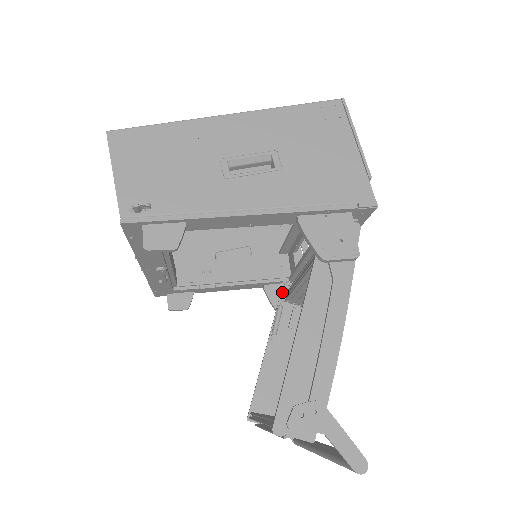
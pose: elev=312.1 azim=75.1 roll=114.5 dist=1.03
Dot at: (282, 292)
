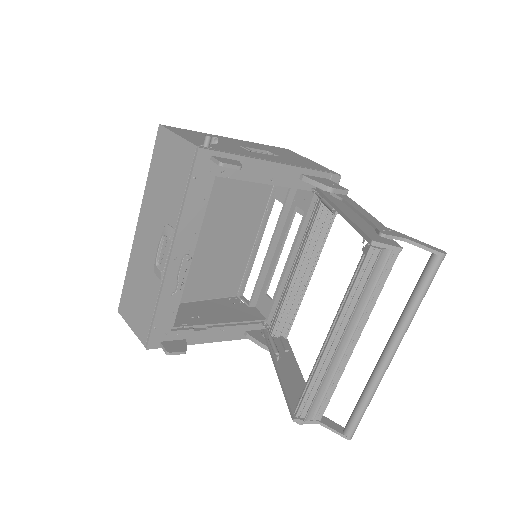
Dot at: (265, 331)
